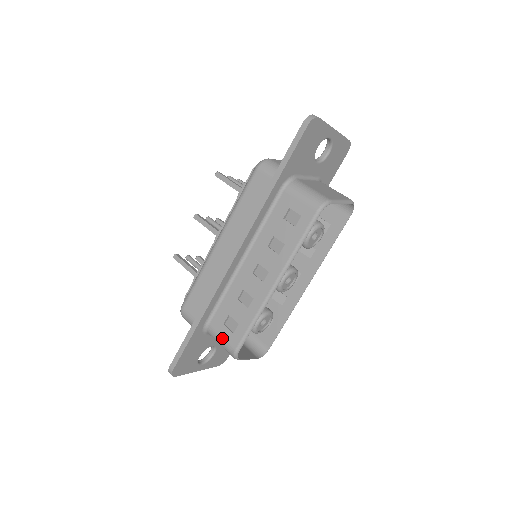
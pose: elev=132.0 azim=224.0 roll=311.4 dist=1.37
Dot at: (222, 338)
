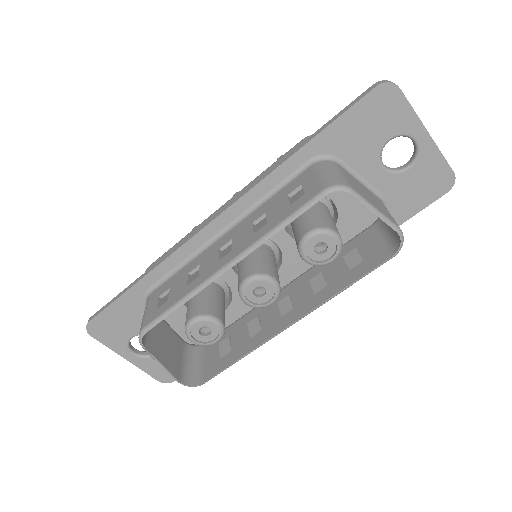
Dot at: (146, 311)
